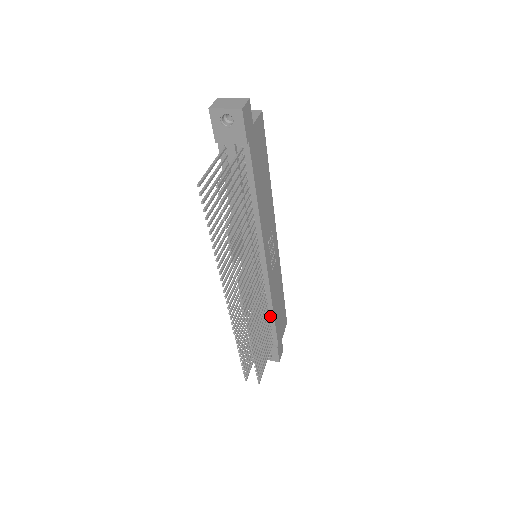
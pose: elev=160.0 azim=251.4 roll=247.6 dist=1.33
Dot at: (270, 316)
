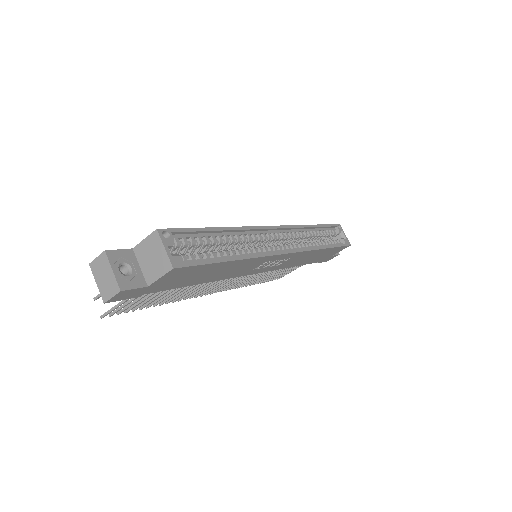
Dot at: occluded
